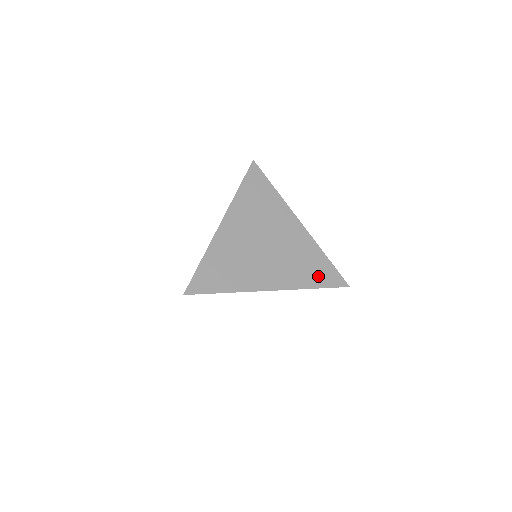
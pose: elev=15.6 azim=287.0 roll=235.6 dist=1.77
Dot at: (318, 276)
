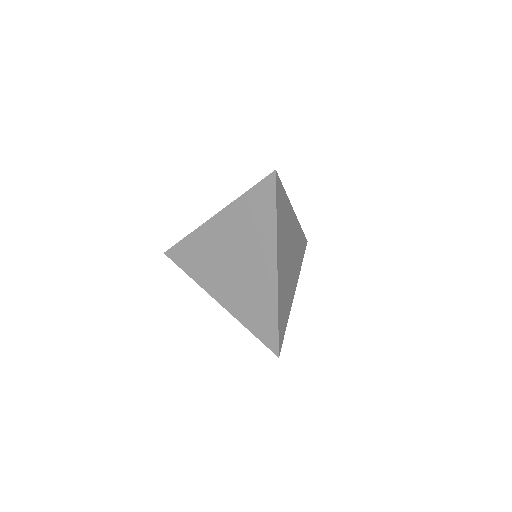
Dot at: occluded
